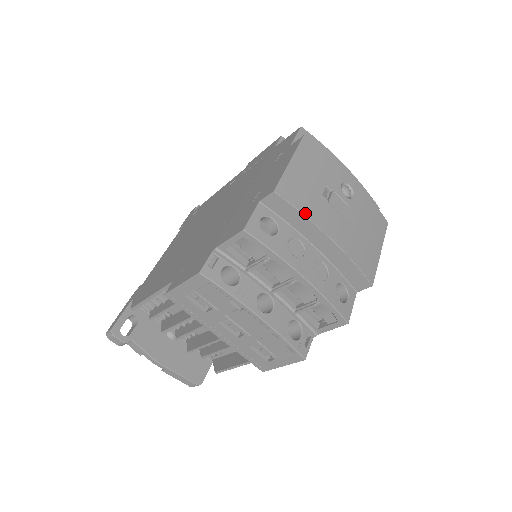
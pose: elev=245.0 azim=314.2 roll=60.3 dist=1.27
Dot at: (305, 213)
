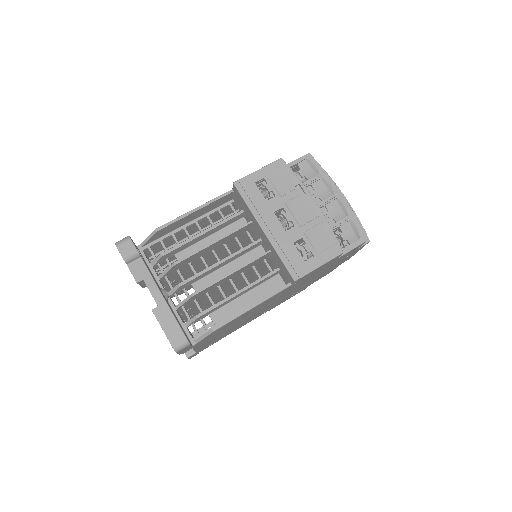
Dot at: occluded
